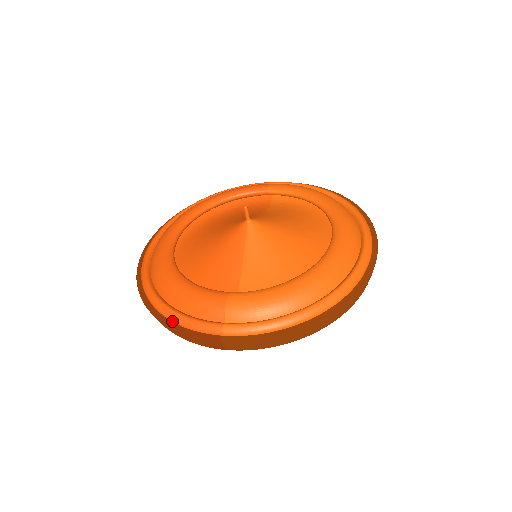
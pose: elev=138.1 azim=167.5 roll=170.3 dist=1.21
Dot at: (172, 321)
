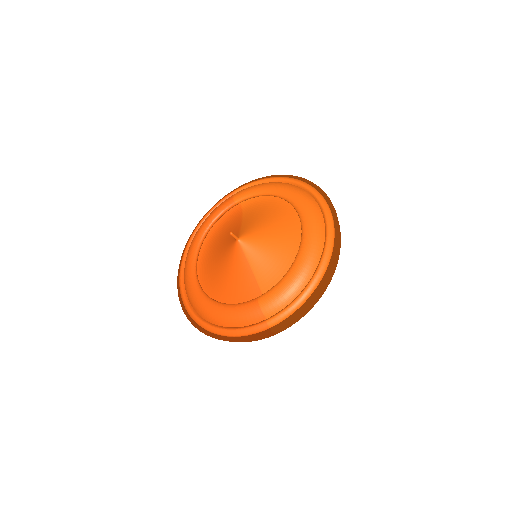
Dot at: (232, 337)
